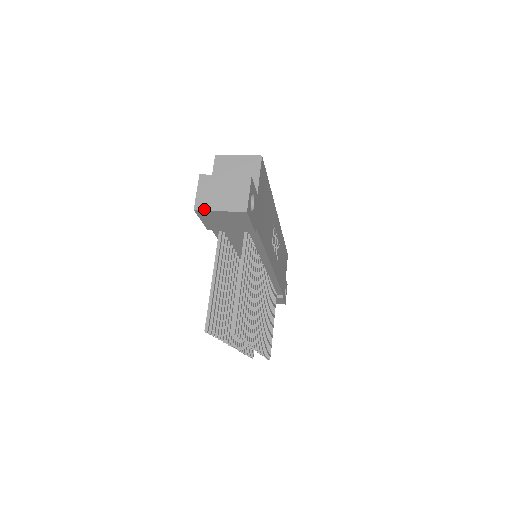
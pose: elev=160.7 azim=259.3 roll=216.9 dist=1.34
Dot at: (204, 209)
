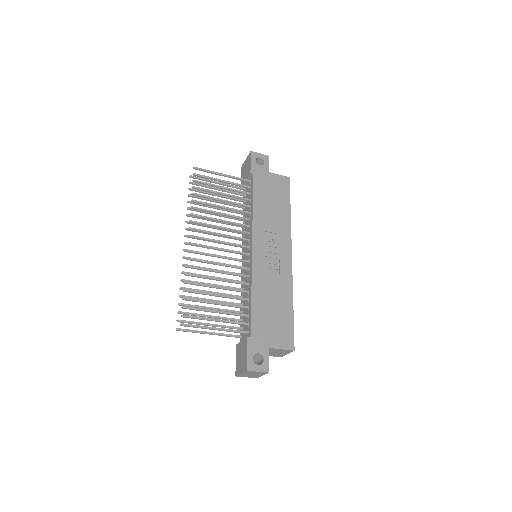
Dot at: occluded
